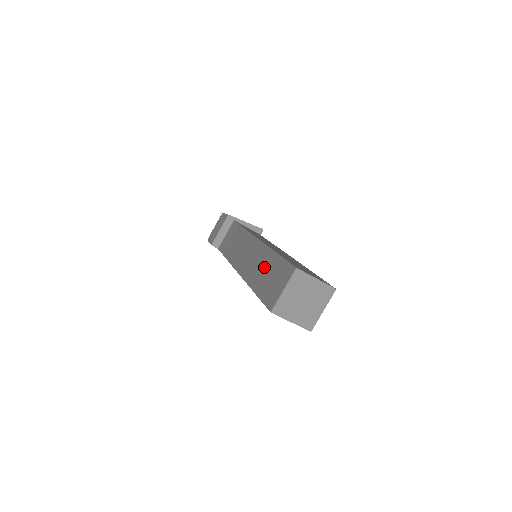
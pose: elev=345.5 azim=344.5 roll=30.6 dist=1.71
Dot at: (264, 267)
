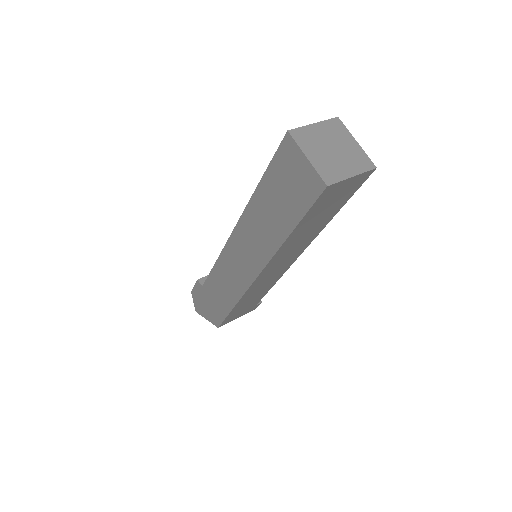
Dot at: occluded
